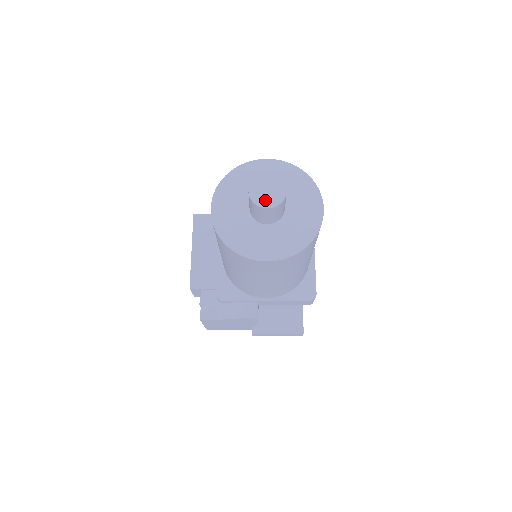
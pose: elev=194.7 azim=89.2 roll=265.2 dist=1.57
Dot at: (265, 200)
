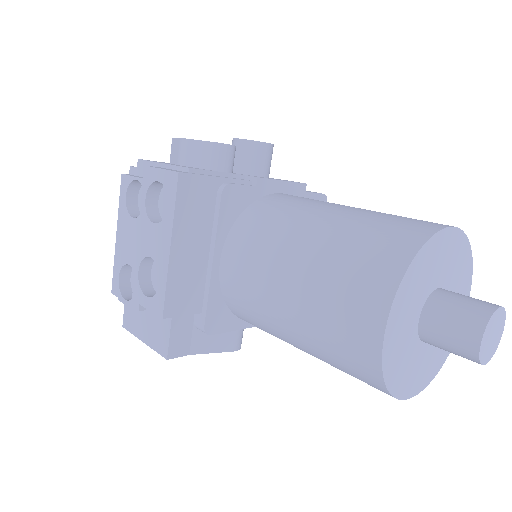
Dot at: (488, 352)
